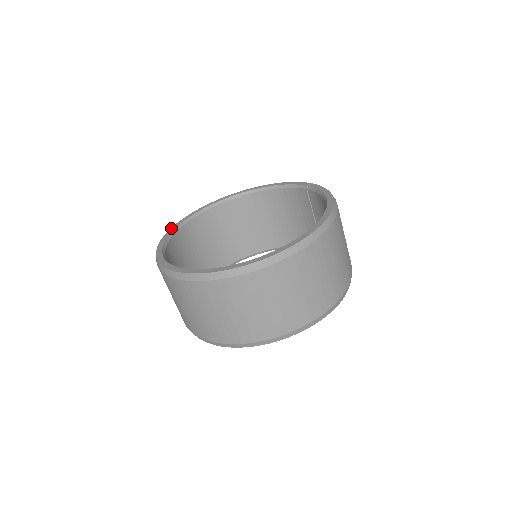
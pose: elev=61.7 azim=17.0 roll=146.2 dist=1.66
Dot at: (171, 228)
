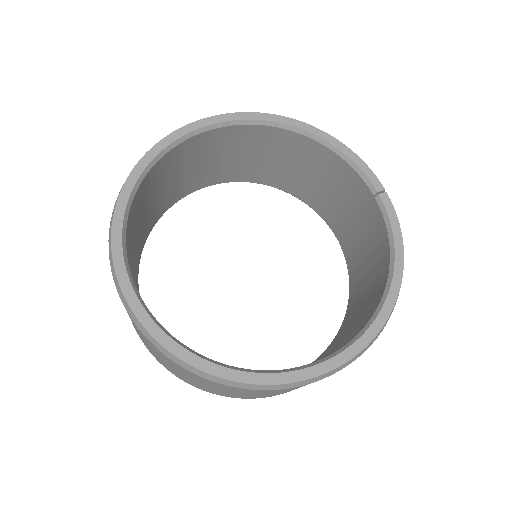
Dot at: (146, 154)
